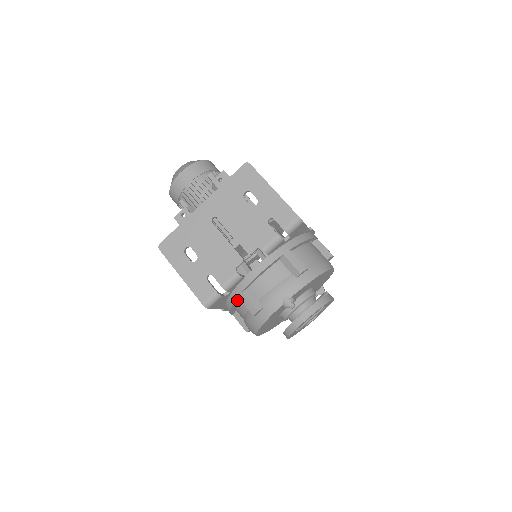
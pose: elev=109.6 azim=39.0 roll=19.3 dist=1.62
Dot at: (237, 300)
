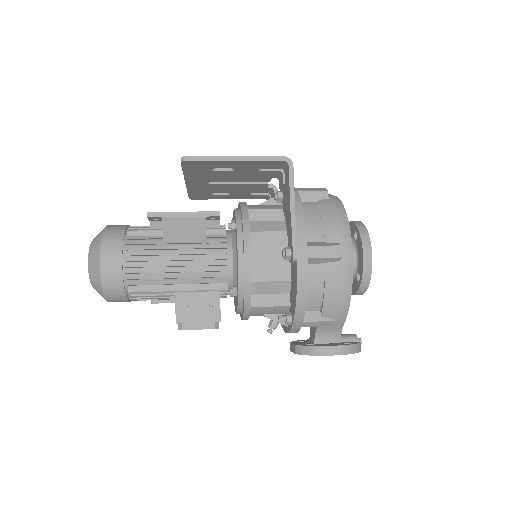
Dot at: occluded
